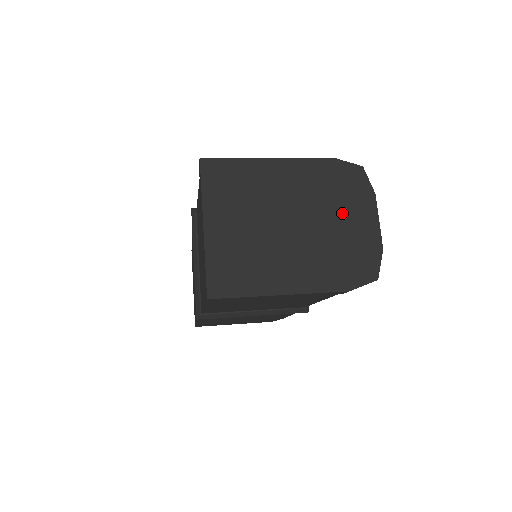
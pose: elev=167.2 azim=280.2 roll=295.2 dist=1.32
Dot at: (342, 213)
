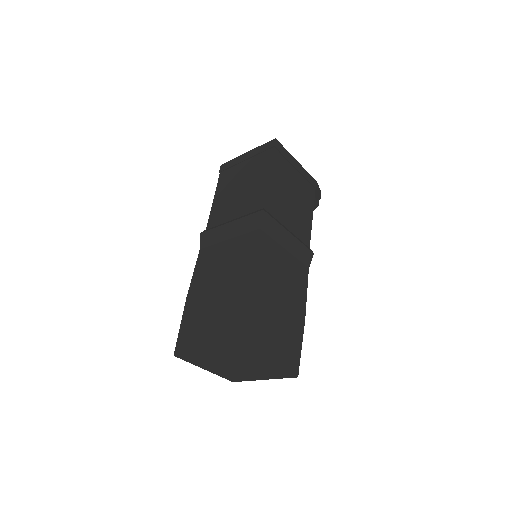
Dot at: occluded
